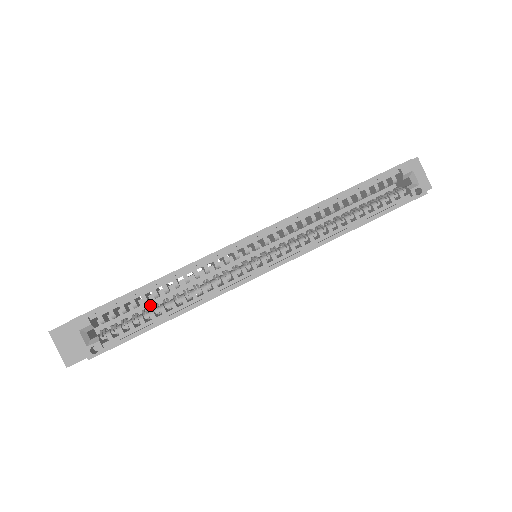
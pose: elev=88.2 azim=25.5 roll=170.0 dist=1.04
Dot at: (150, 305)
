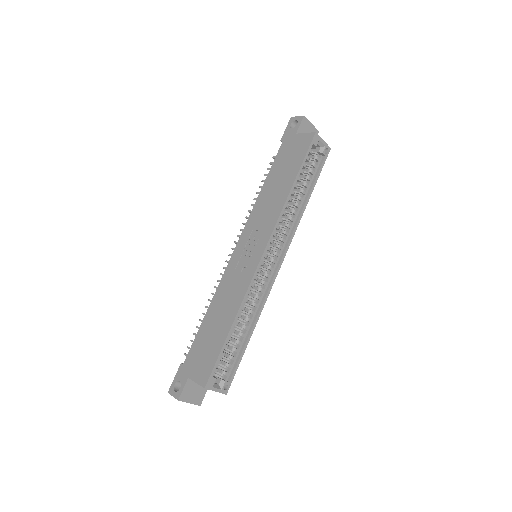
Dot at: occluded
